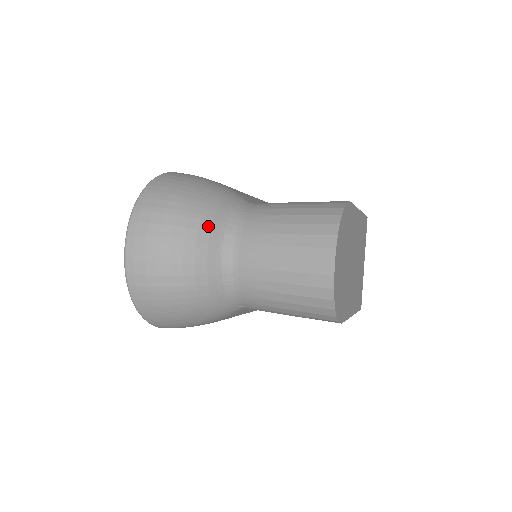
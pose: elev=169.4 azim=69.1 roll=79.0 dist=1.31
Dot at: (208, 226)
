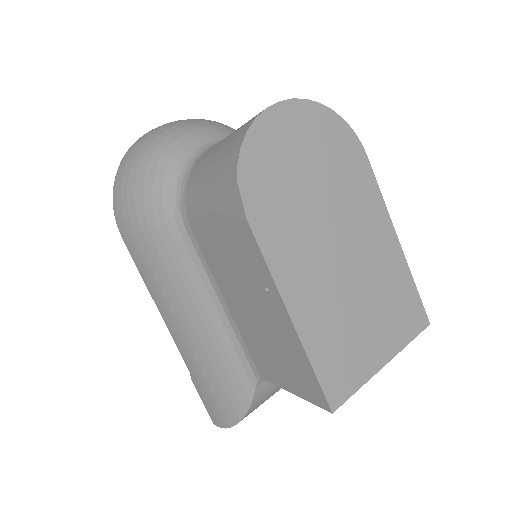
Dot at: (223, 130)
